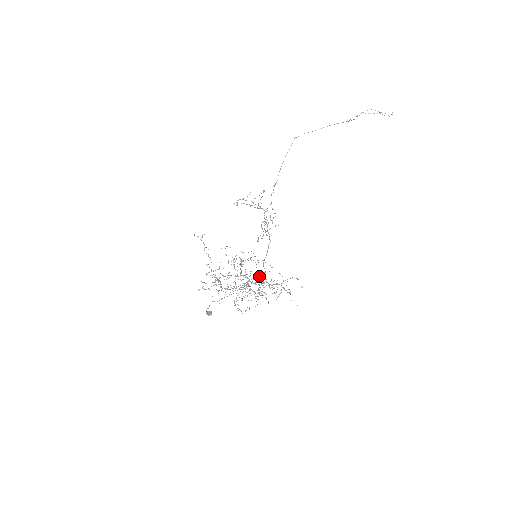
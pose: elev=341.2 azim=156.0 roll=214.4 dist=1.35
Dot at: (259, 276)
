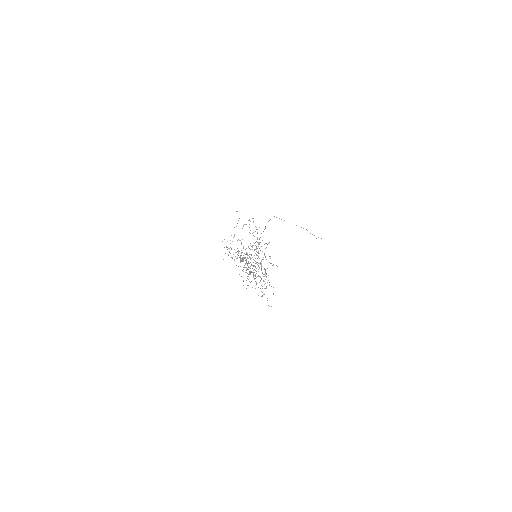
Dot at: occluded
